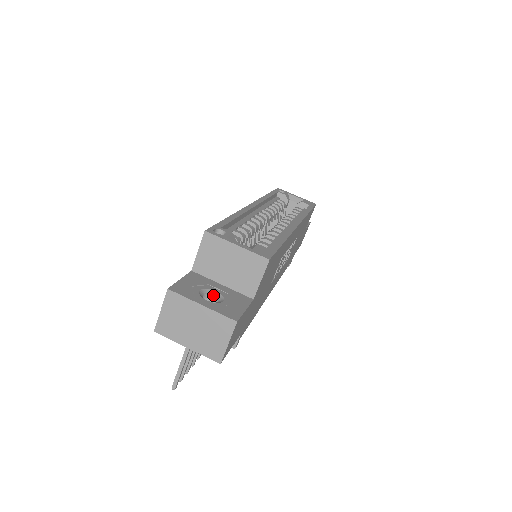
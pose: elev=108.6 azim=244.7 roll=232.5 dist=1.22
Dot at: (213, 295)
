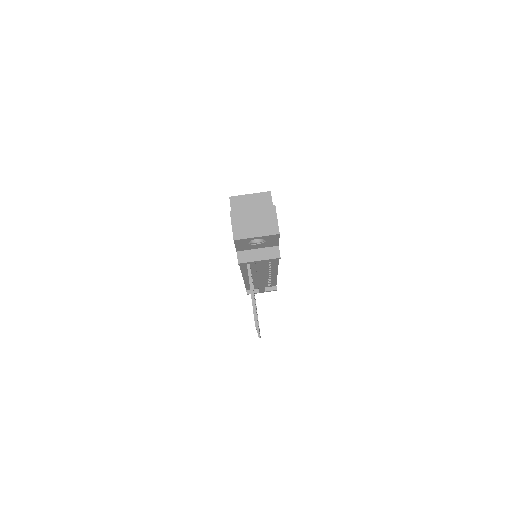
Dot at: occluded
